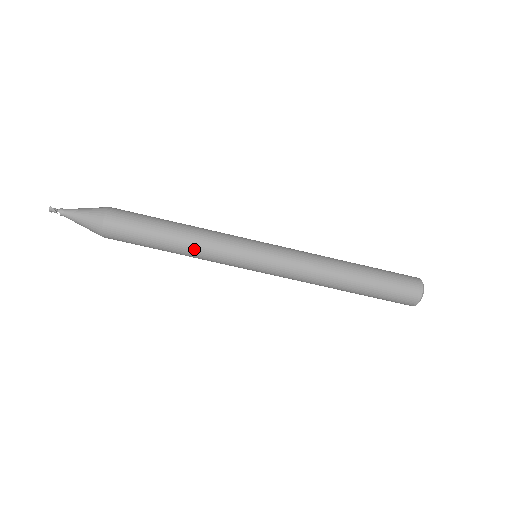
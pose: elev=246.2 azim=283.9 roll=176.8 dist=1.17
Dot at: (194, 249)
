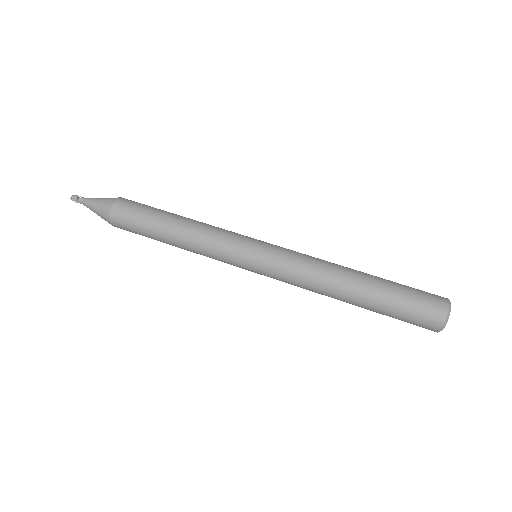
Dot at: (199, 223)
